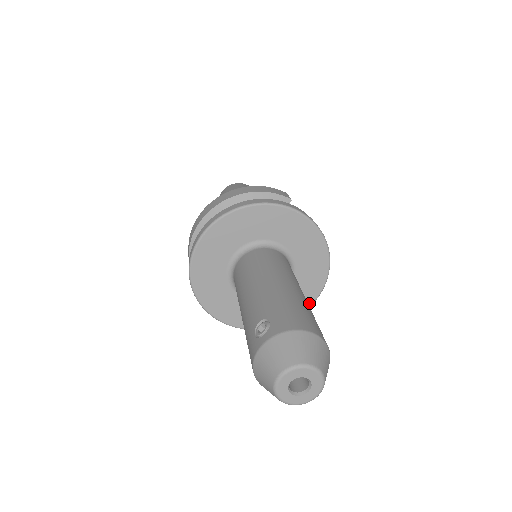
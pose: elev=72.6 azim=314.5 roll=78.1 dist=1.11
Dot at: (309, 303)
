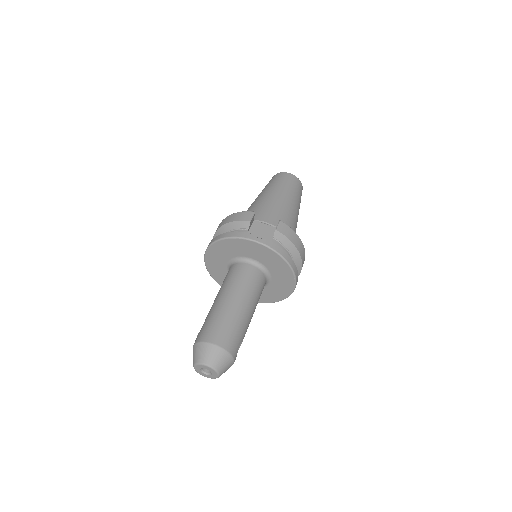
Dot at: (292, 285)
